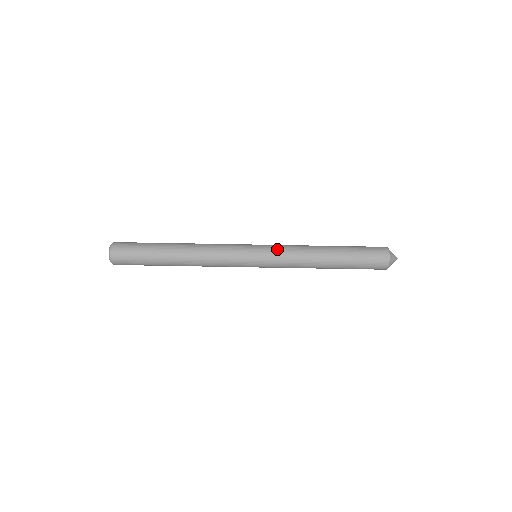
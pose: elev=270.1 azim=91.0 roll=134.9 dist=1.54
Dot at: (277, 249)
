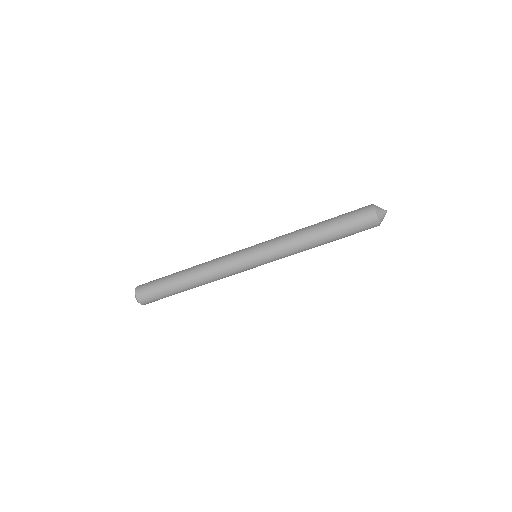
Dot at: (271, 248)
